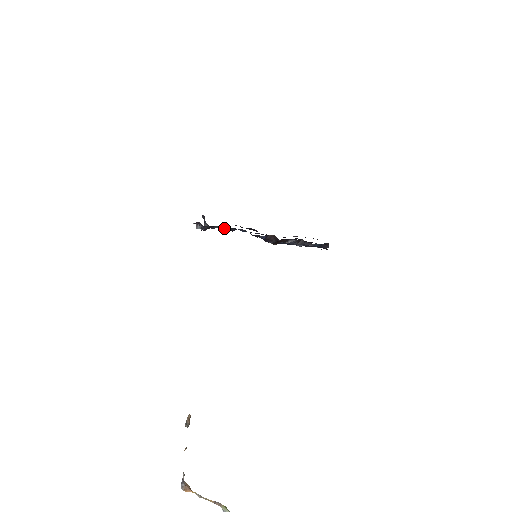
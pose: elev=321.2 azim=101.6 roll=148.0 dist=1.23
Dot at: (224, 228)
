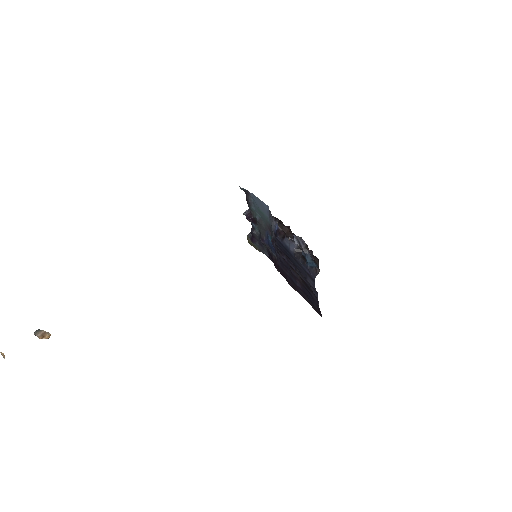
Dot at: (260, 220)
